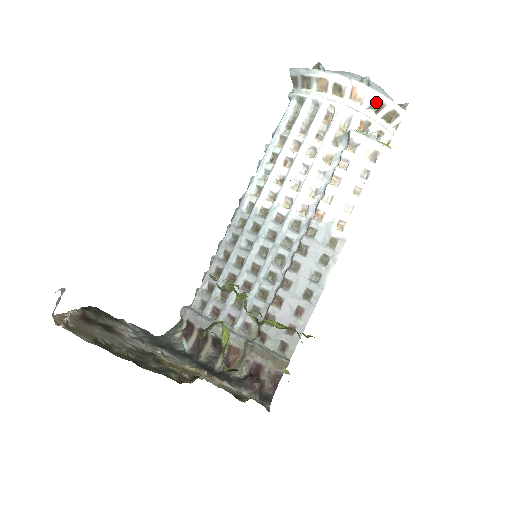
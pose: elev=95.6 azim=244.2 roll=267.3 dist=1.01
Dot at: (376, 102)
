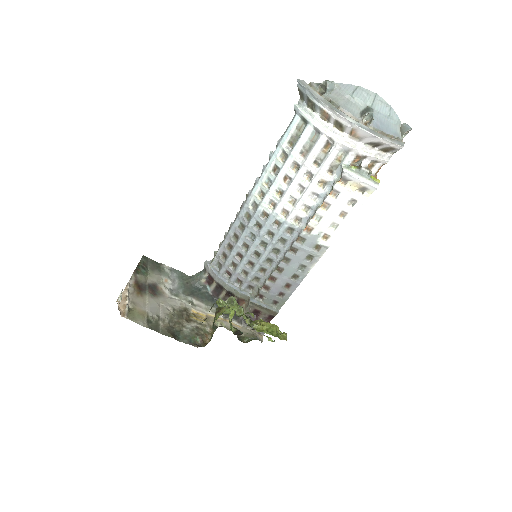
Dot at: (374, 141)
